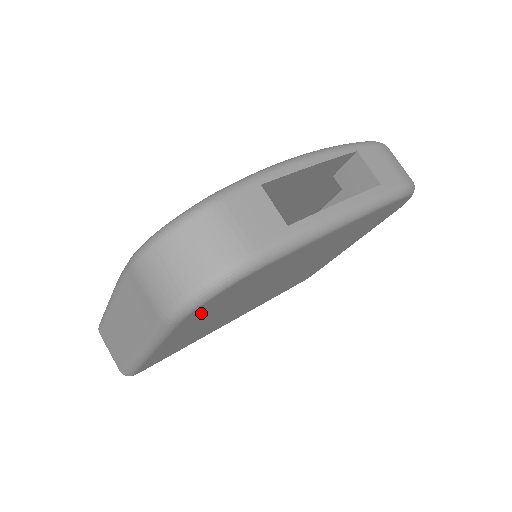
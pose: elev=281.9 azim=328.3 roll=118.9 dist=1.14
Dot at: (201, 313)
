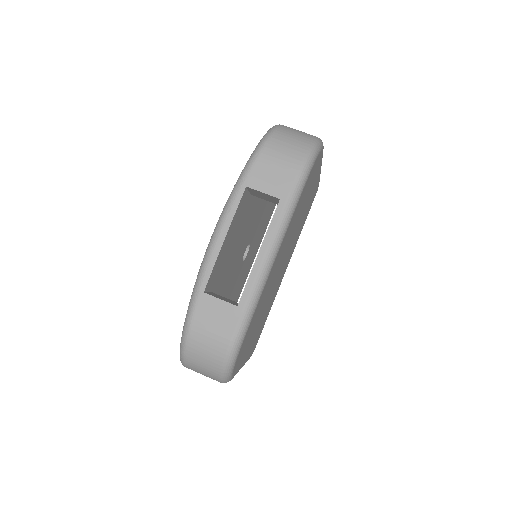
Dot at: (241, 358)
